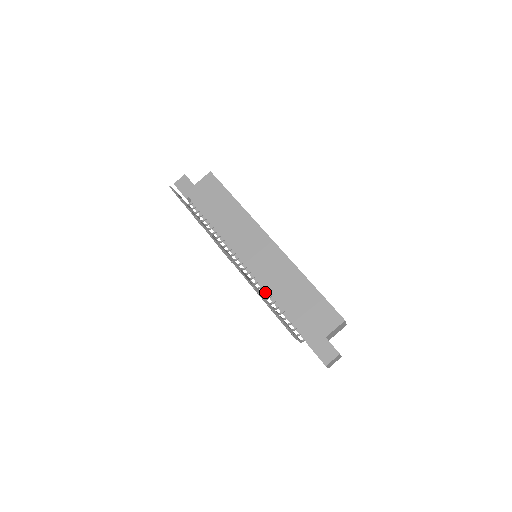
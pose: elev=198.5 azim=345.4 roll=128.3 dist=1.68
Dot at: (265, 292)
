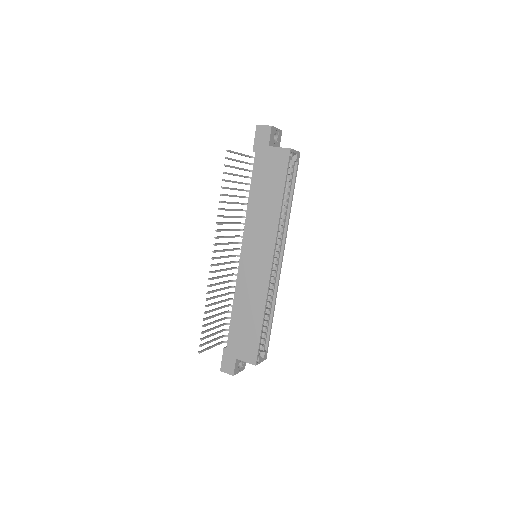
Dot at: occluded
